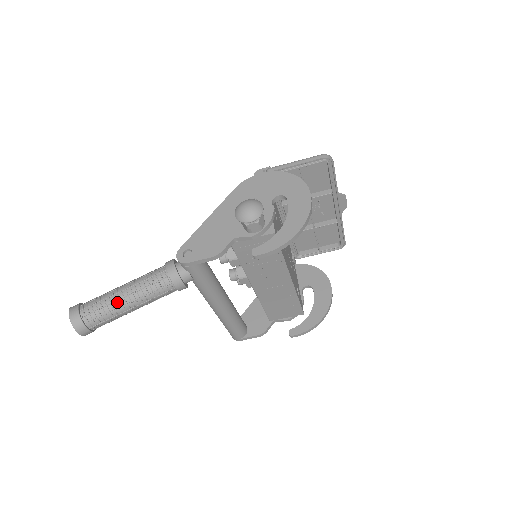
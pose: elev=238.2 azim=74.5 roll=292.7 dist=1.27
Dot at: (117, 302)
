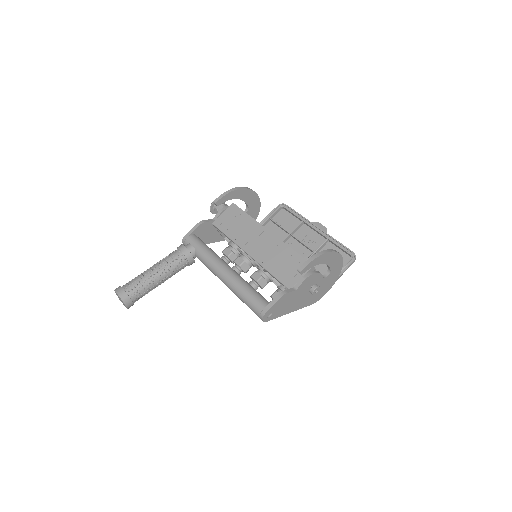
Dot at: occluded
